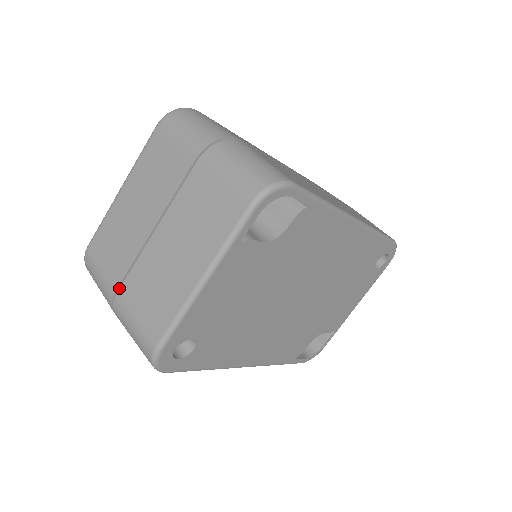
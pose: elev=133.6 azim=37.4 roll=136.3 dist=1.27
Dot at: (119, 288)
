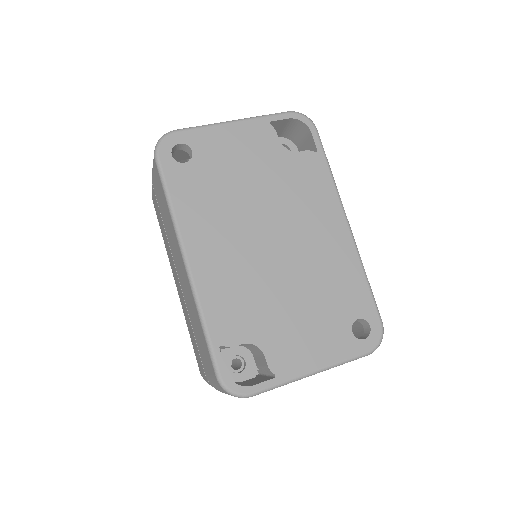
Dot at: occluded
